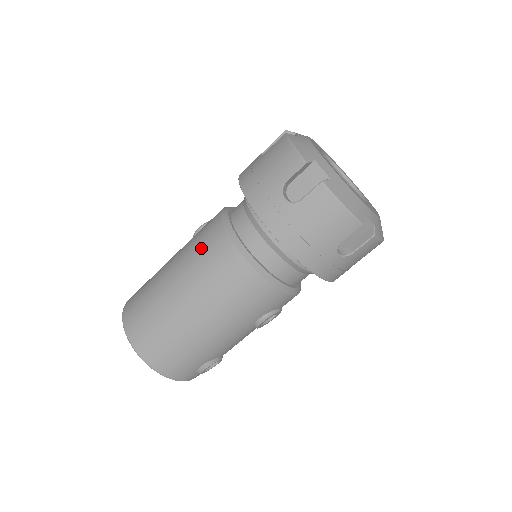
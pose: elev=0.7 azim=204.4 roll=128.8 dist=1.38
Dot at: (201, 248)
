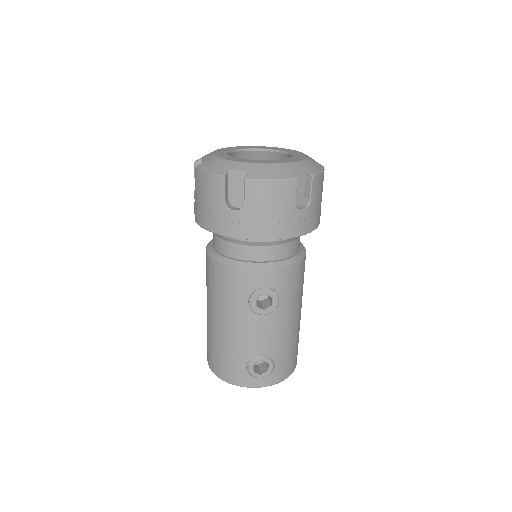
Dot at: occluded
